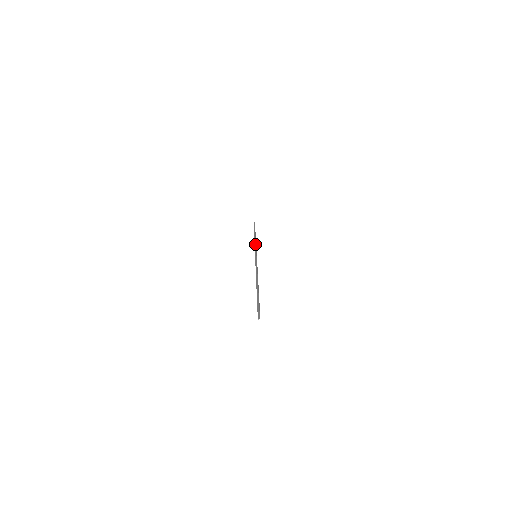
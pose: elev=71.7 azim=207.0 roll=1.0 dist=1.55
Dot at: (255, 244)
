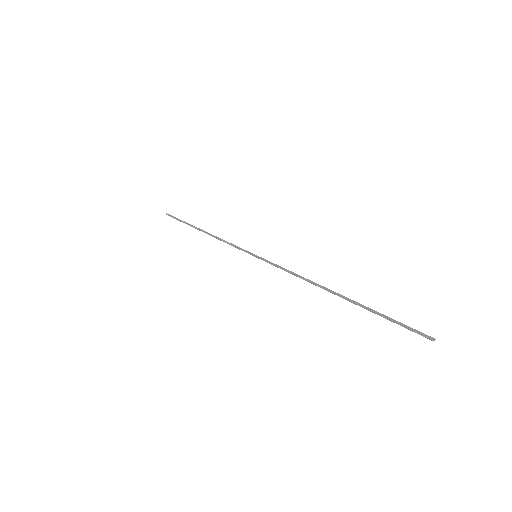
Dot at: (225, 241)
